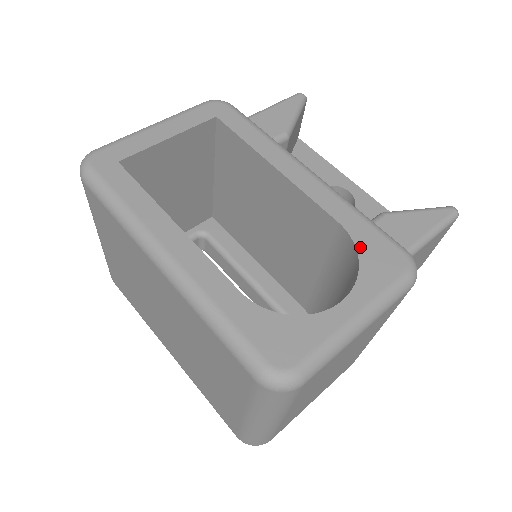
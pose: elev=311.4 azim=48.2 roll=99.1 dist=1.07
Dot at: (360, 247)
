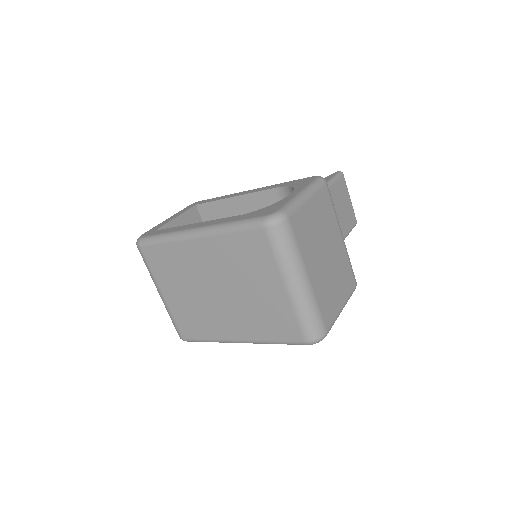
Dot at: (290, 185)
